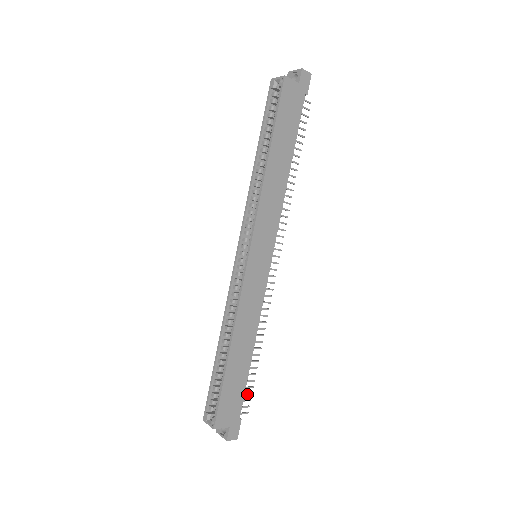
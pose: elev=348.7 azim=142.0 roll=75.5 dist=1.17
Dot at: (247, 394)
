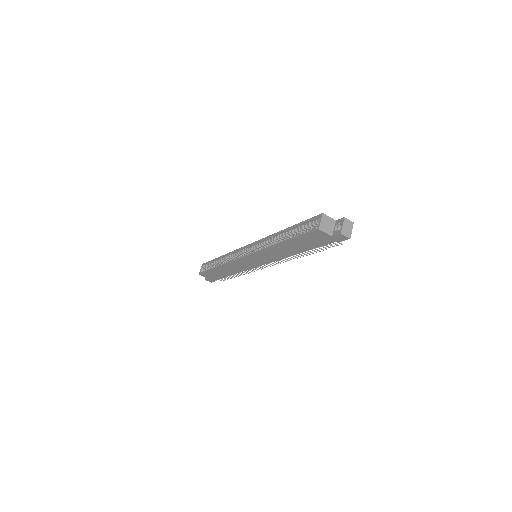
Dot at: (225, 278)
